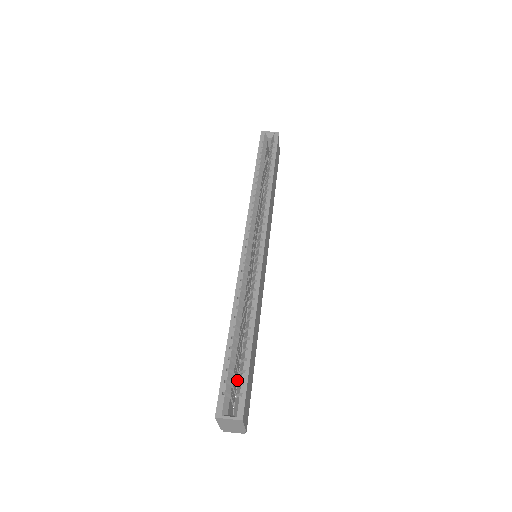
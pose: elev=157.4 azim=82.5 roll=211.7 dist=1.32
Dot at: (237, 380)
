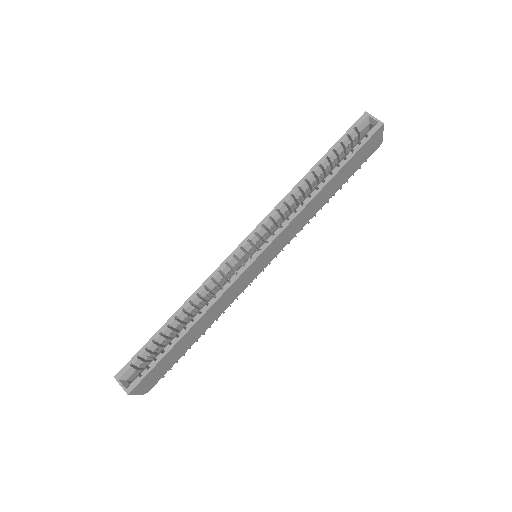
Dot at: occluded
